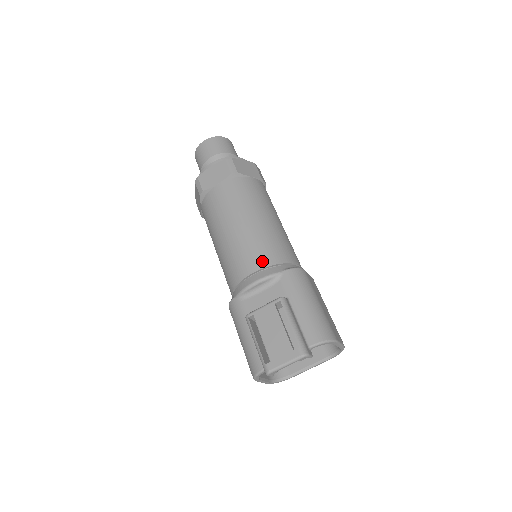
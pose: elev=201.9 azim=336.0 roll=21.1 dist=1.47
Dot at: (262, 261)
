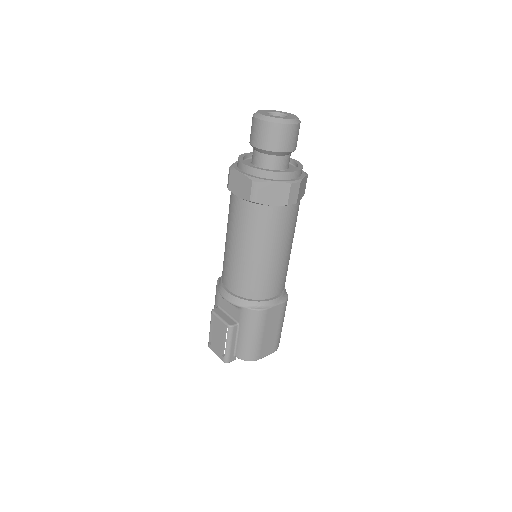
Dot at: (237, 289)
